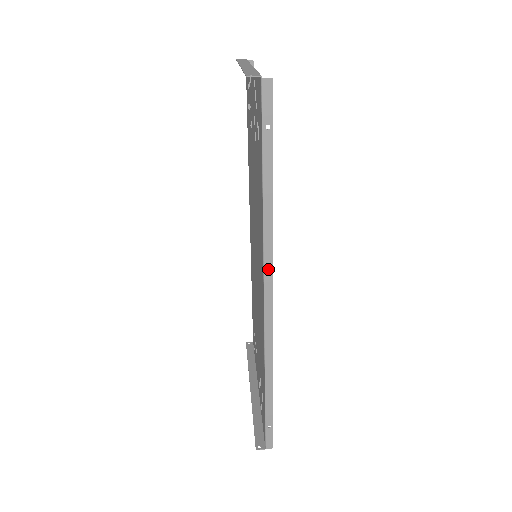
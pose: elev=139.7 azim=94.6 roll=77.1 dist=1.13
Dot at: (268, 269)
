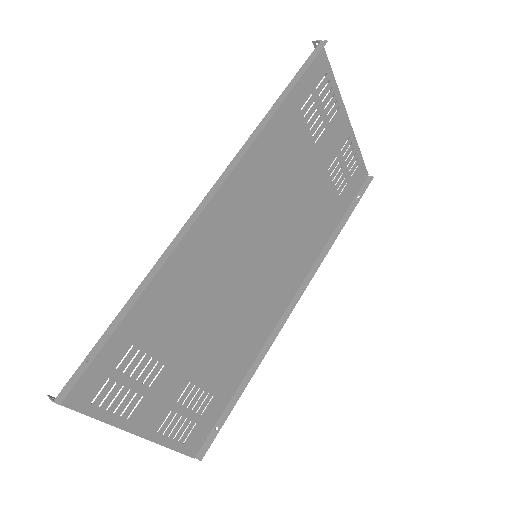
Dot at: (235, 162)
